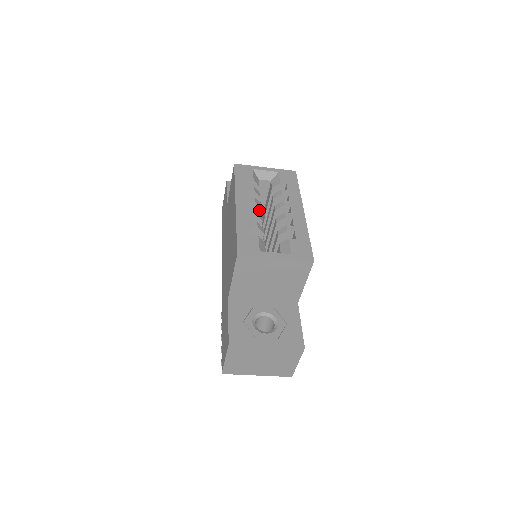
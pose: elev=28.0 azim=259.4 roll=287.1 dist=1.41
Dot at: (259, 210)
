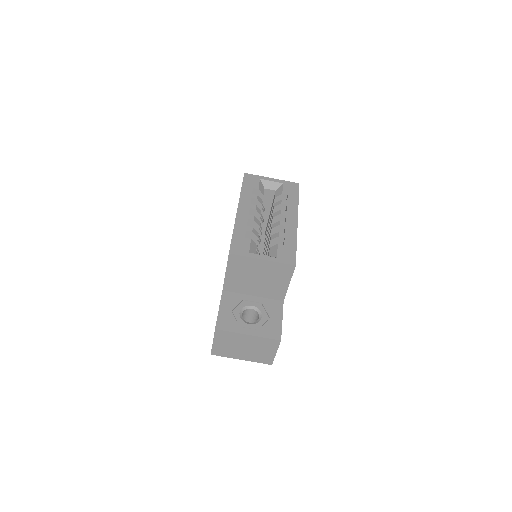
Dot at: (259, 216)
